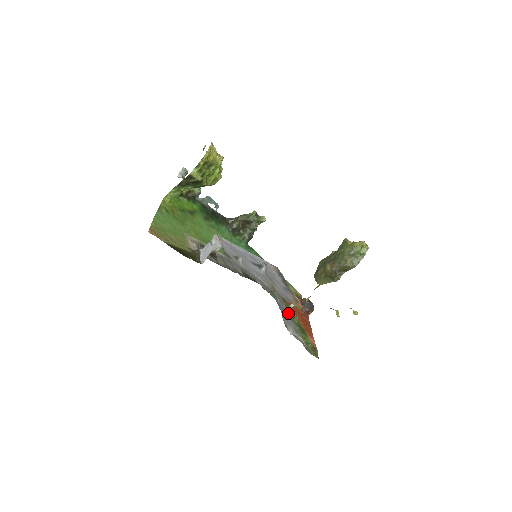
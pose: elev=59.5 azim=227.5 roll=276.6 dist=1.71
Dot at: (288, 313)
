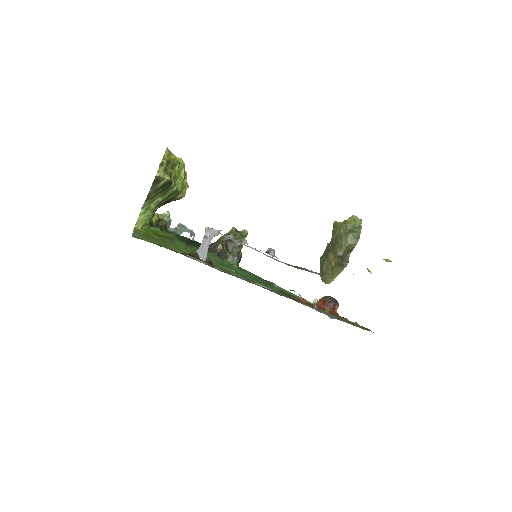
Dot at: occluded
